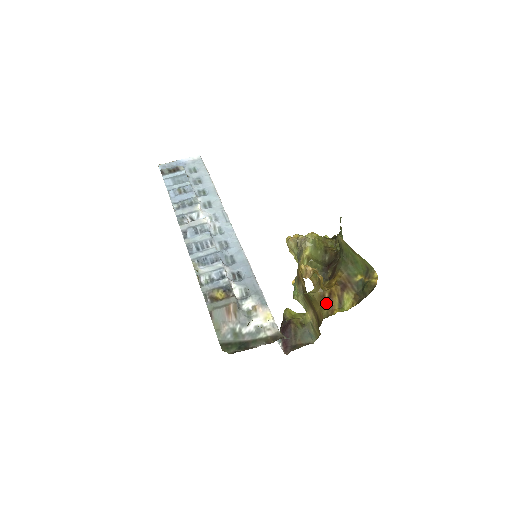
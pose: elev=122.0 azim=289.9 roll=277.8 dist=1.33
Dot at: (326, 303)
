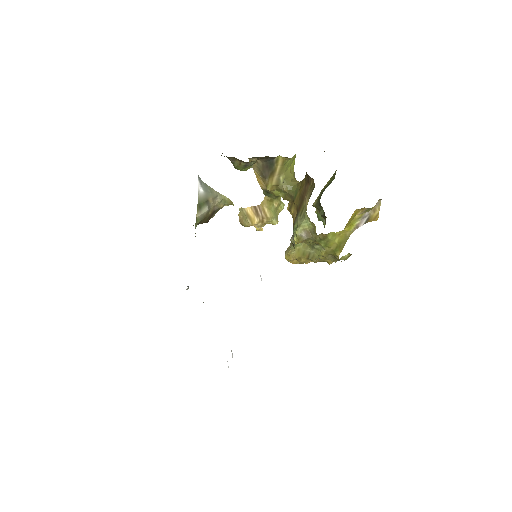
Dot at: occluded
